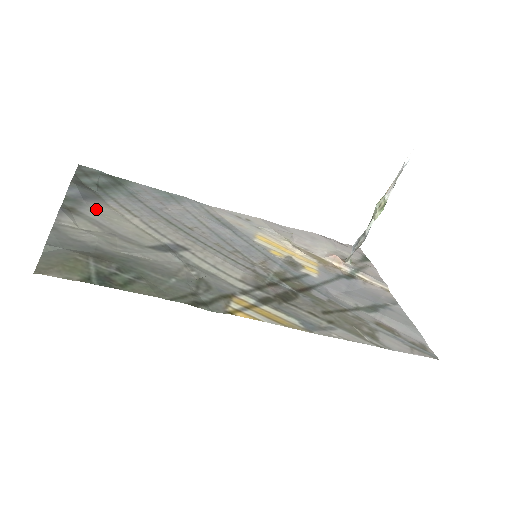
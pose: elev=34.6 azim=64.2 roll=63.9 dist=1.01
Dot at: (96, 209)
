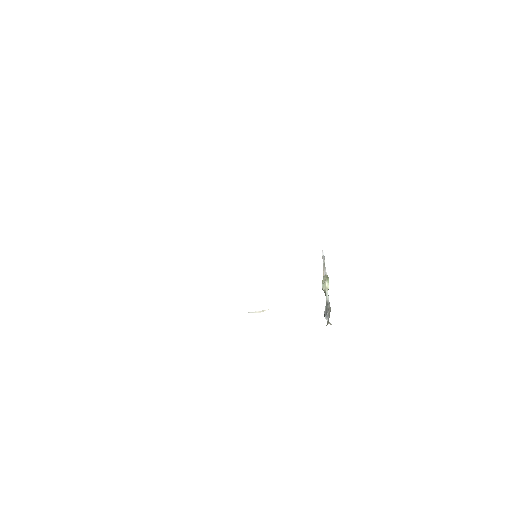
Dot at: occluded
